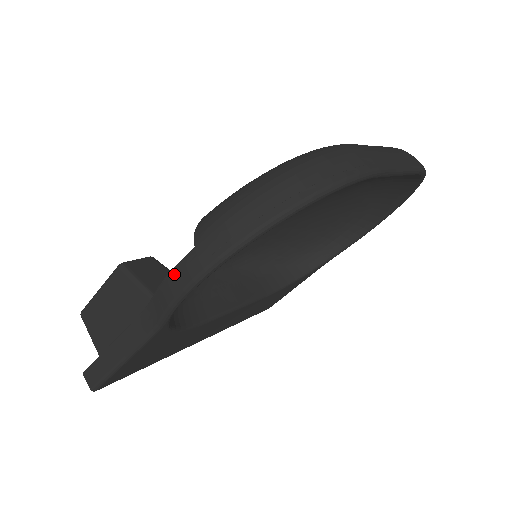
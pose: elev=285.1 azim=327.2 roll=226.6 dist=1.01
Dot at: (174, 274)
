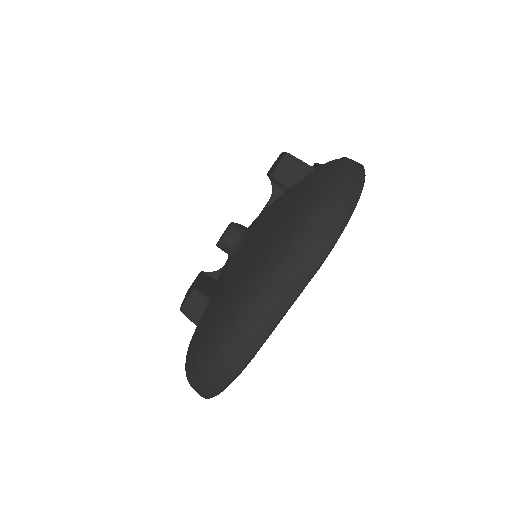
Dot at: occluded
